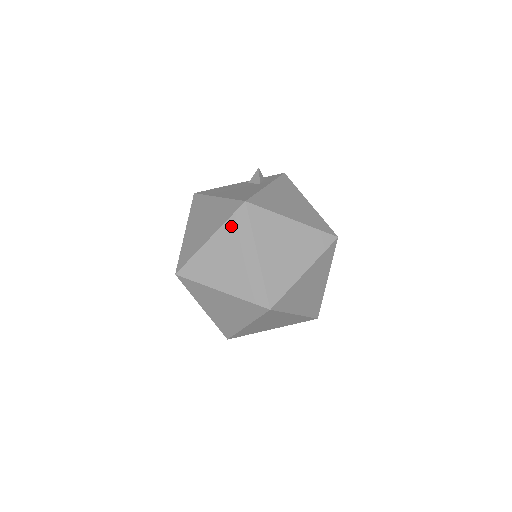
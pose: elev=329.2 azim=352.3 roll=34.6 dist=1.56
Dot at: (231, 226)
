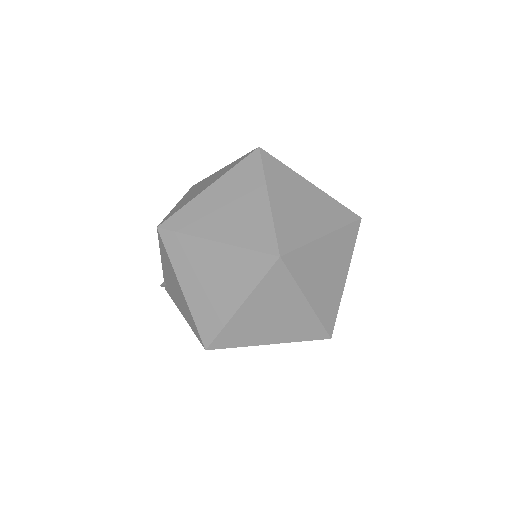
Dot at: (239, 171)
